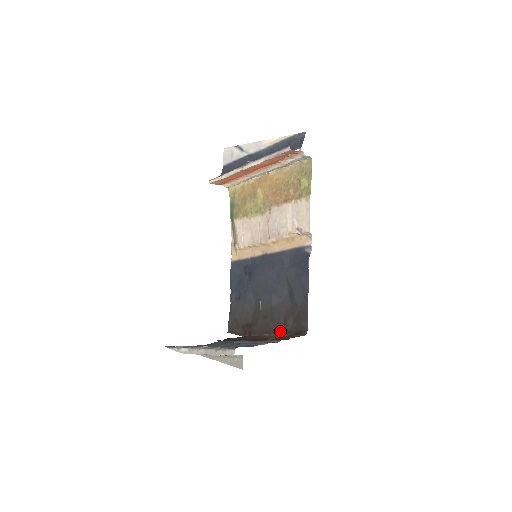
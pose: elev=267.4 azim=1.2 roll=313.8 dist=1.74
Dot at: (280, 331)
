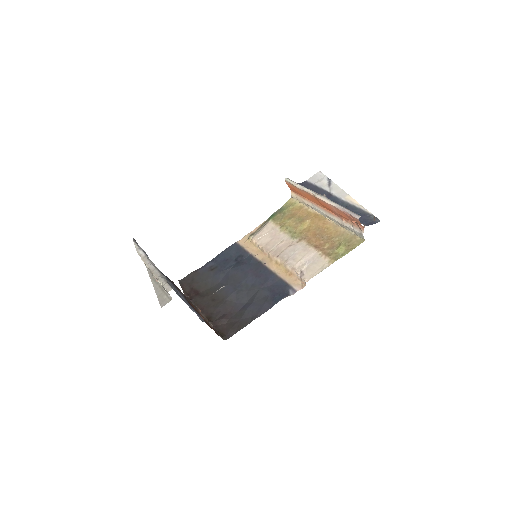
Dot at: (211, 319)
